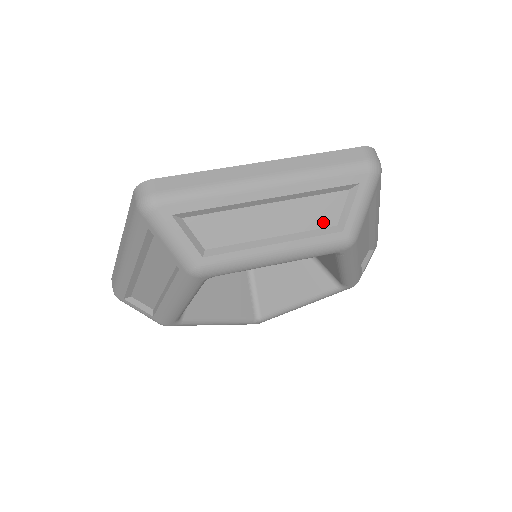
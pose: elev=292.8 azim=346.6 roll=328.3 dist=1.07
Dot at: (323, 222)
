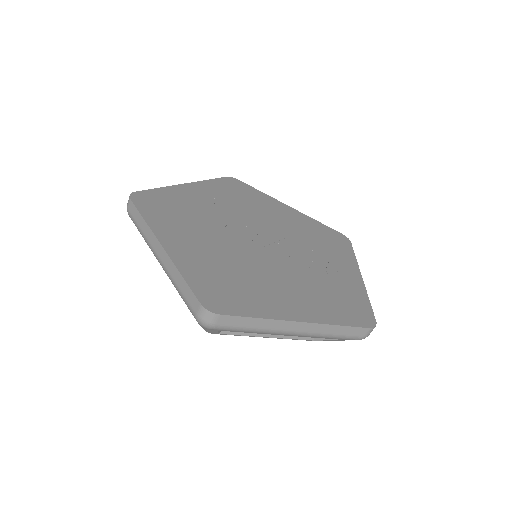
Dot at: occluded
